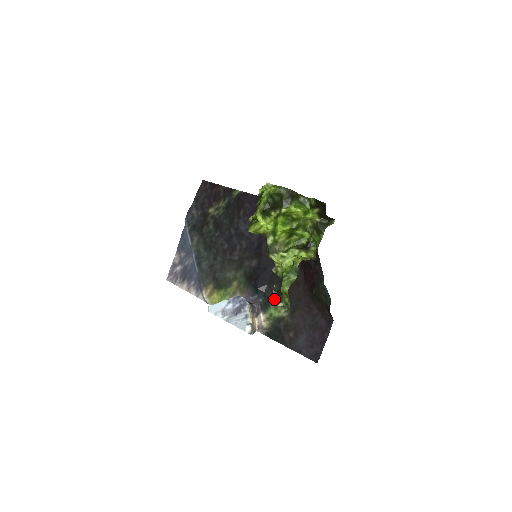
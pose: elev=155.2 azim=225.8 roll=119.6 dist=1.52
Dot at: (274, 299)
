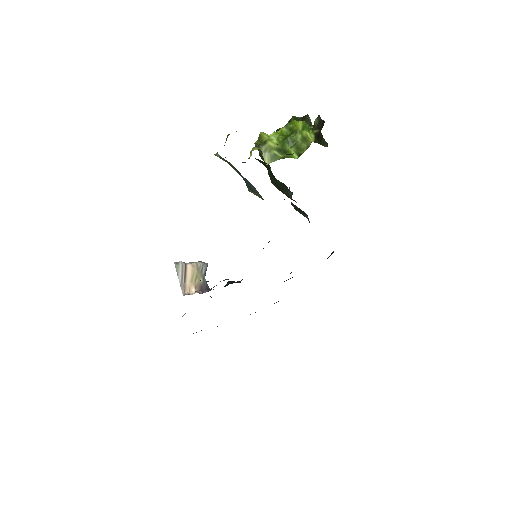
Dot at: occluded
